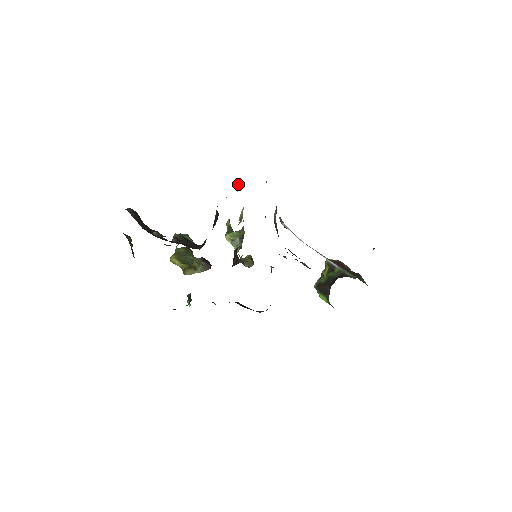
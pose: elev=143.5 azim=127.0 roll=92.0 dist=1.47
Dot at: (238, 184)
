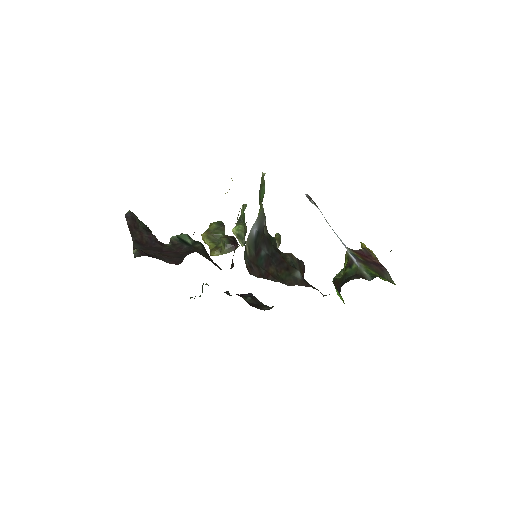
Dot at: (232, 180)
